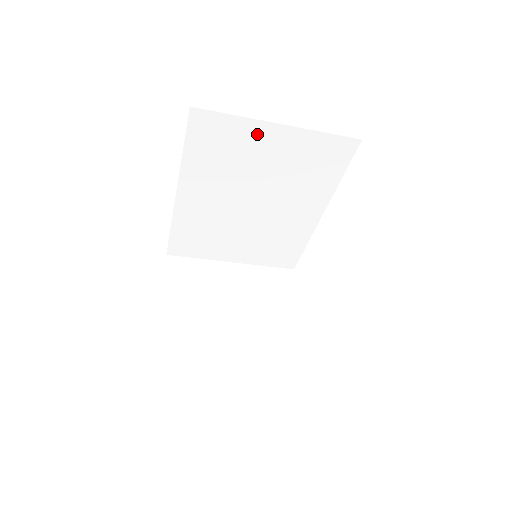
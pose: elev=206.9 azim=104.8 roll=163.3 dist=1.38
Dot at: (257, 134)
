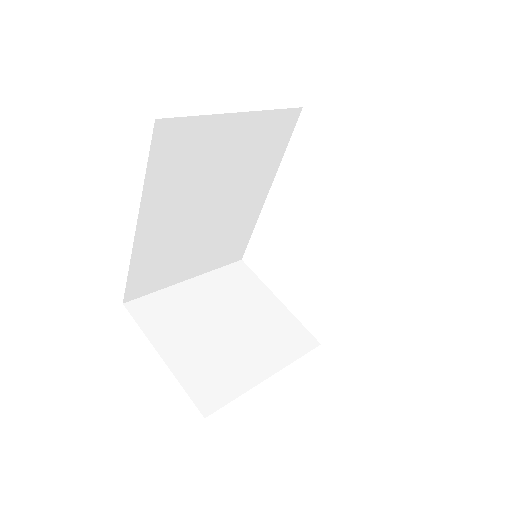
Dot at: (218, 130)
